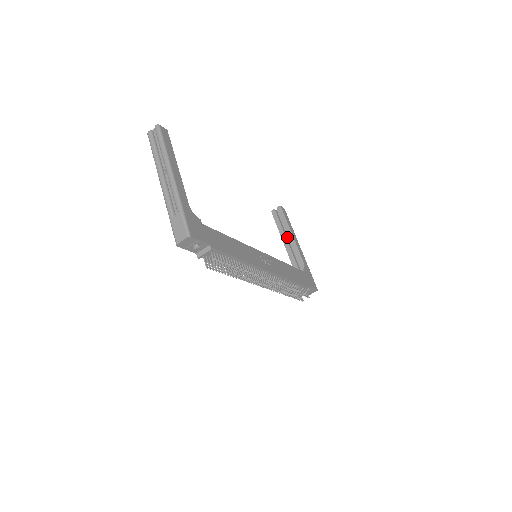
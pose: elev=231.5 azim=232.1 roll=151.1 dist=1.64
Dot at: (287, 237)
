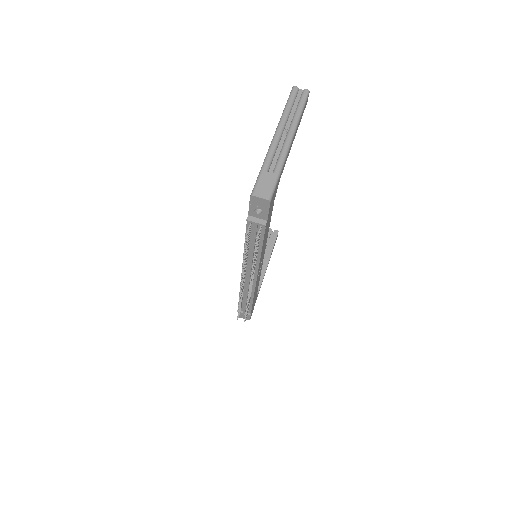
Dot at: occluded
